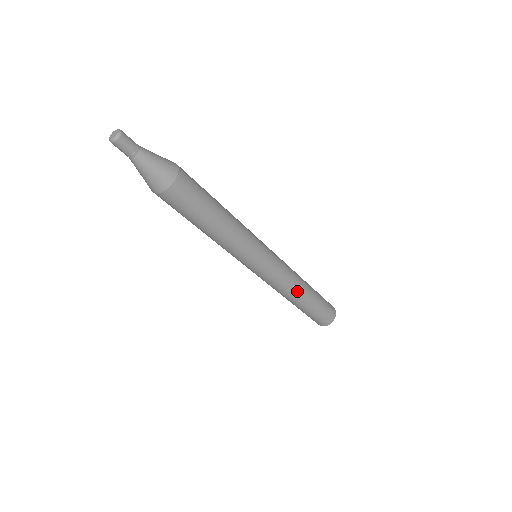
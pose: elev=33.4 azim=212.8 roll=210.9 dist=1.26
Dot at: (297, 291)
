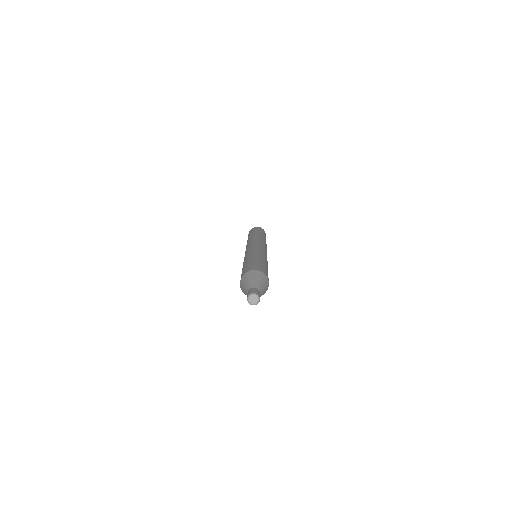
Dot at: occluded
